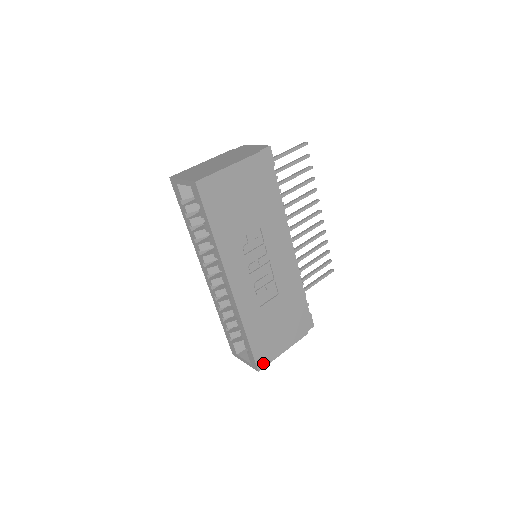
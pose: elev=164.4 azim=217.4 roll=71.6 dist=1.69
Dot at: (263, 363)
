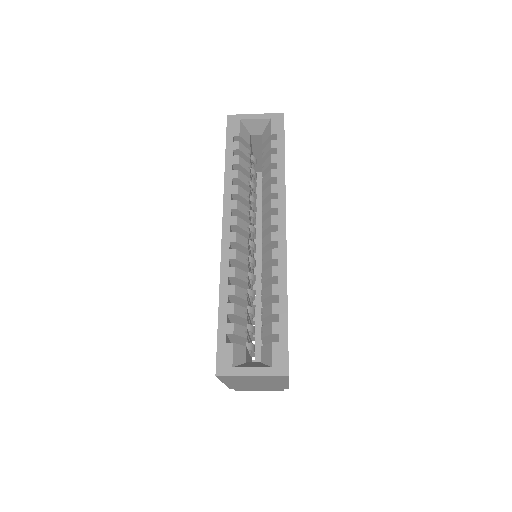
Dot at: occluded
